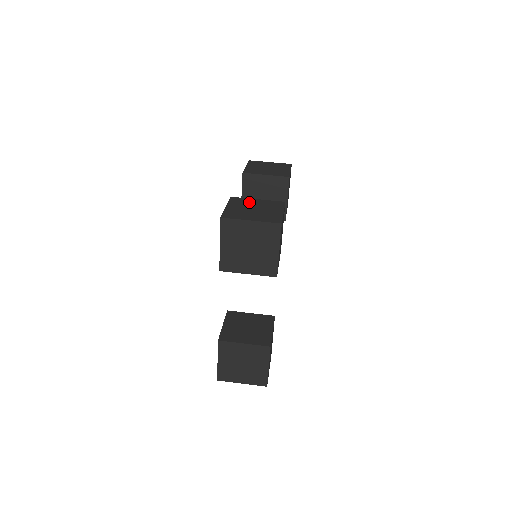
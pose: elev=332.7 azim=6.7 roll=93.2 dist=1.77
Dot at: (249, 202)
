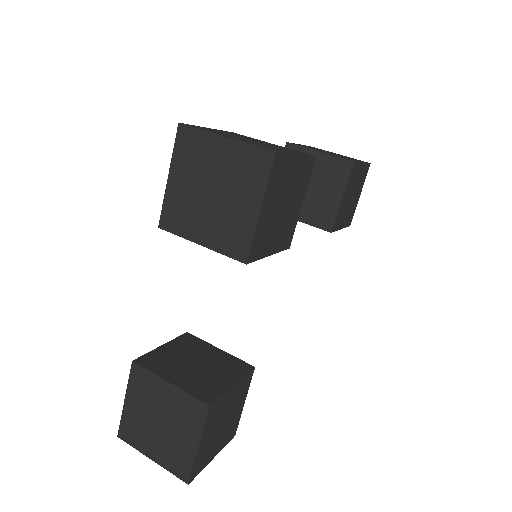
Dot at: (254, 139)
